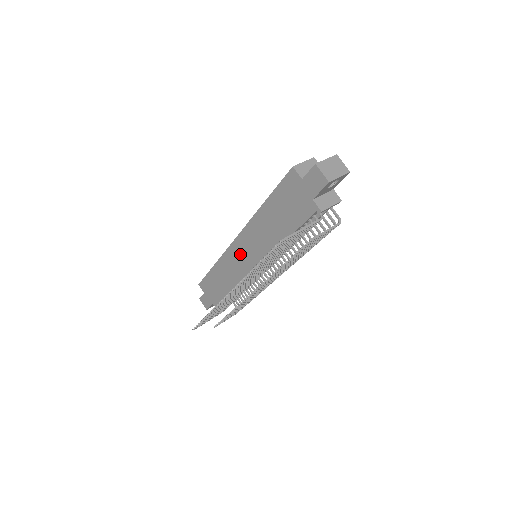
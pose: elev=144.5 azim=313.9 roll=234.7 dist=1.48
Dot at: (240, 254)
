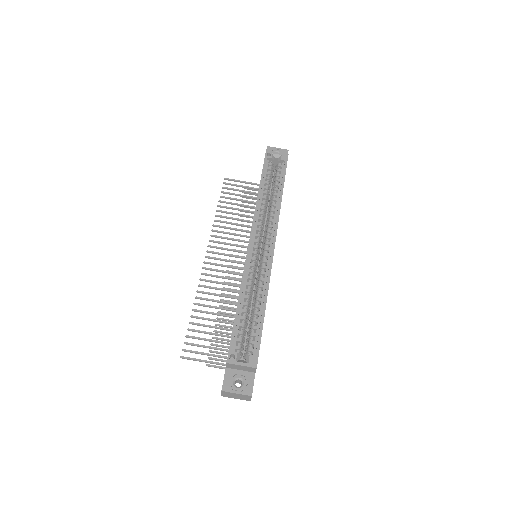
Dot at: occluded
